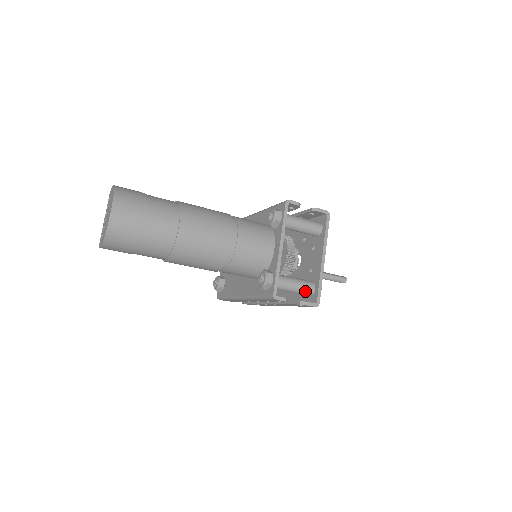
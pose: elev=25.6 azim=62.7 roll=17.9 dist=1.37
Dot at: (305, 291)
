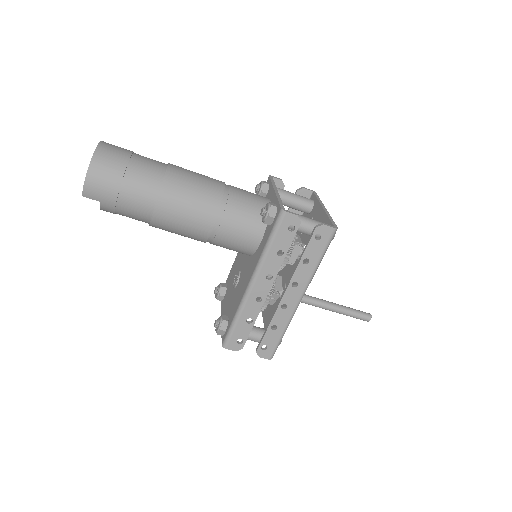
Dot at: occluded
